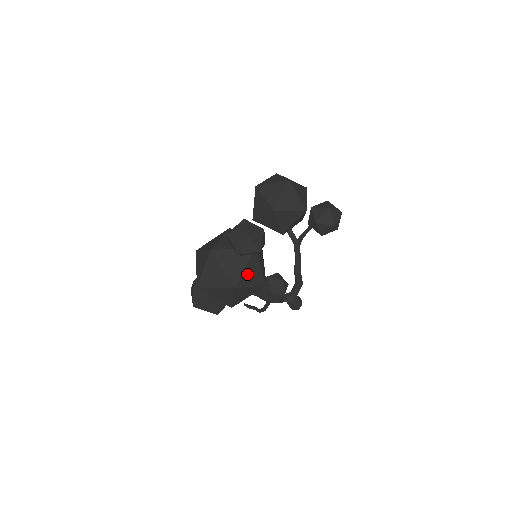
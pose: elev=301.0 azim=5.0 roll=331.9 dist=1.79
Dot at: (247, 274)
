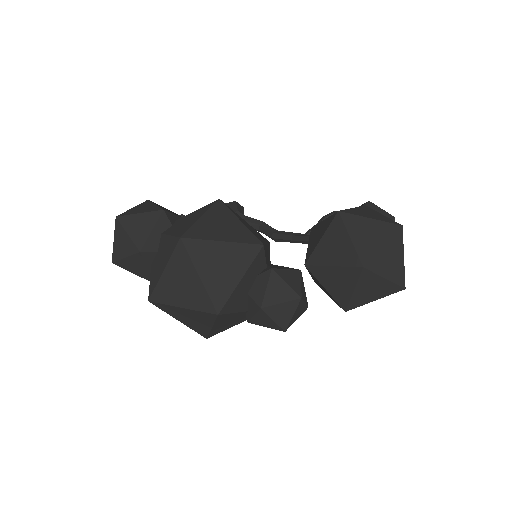
Dot at: occluded
